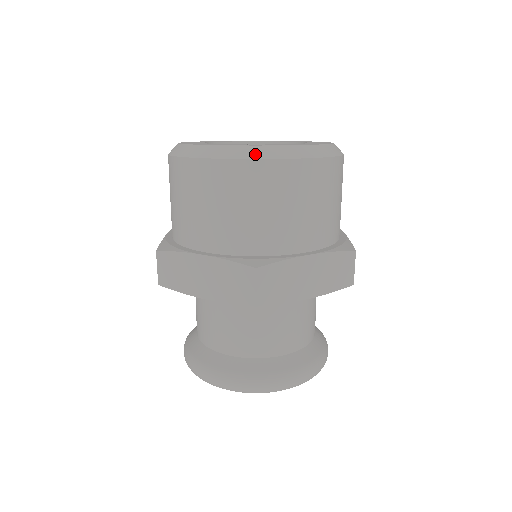
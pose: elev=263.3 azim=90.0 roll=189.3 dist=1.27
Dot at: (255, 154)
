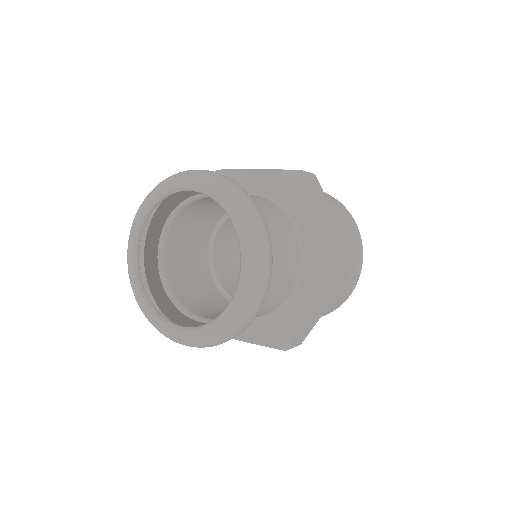
Dot at: occluded
